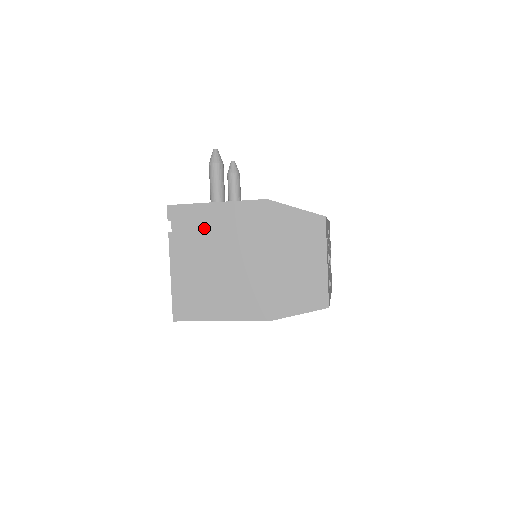
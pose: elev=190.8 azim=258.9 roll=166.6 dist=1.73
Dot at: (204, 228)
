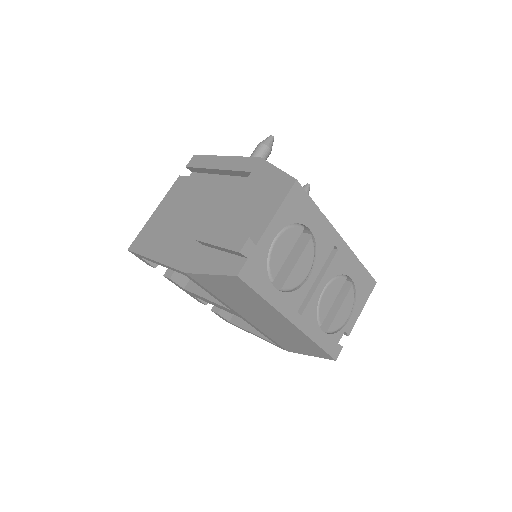
Dot at: occluded
